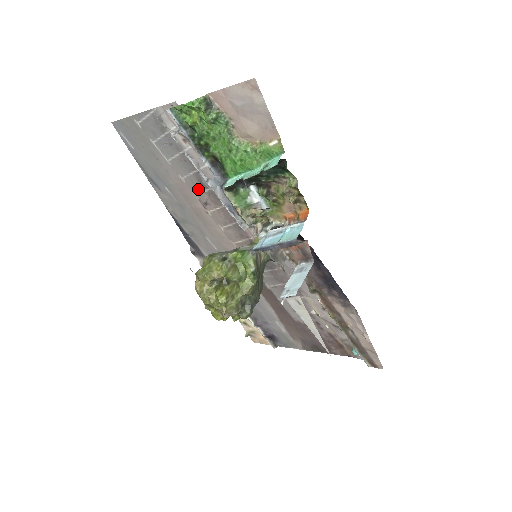
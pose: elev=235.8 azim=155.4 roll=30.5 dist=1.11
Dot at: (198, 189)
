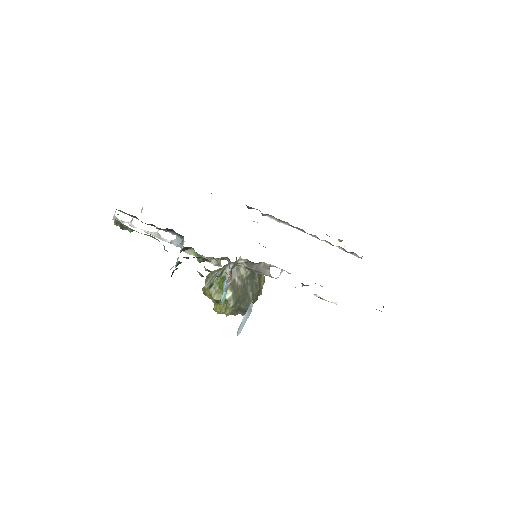
Dot at: occluded
